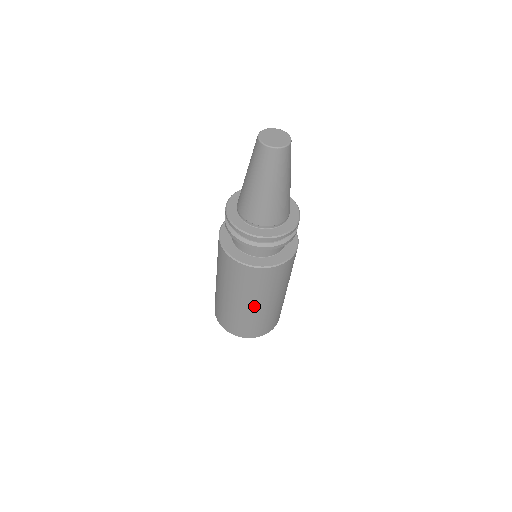
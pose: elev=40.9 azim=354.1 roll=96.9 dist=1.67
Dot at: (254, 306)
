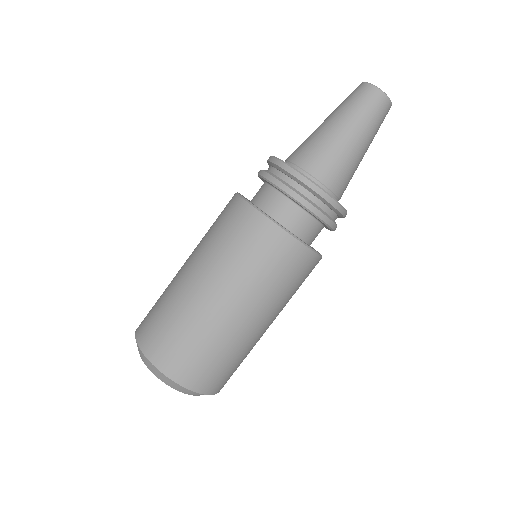
Dot at: (263, 325)
